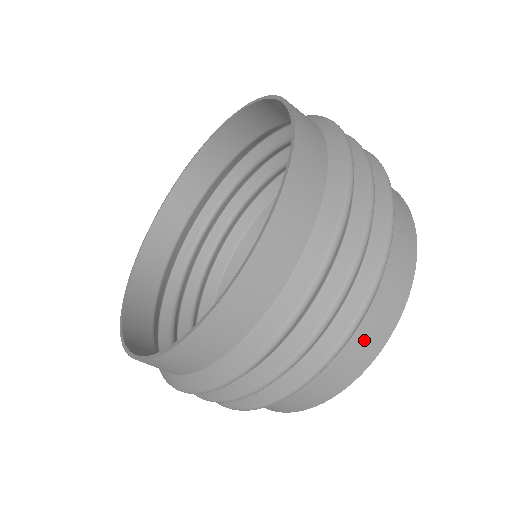
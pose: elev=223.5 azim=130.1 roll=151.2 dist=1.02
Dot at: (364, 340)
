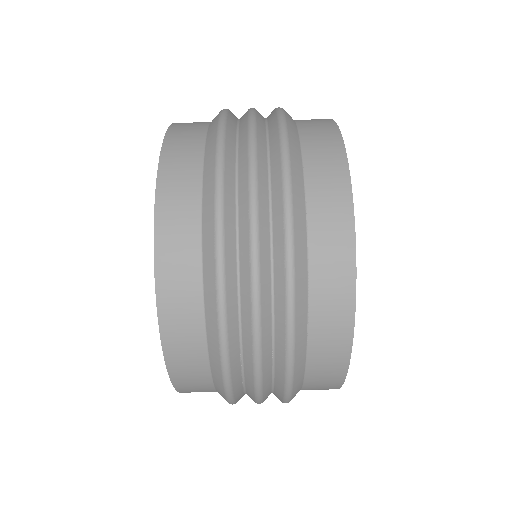
Dot at: (311, 123)
